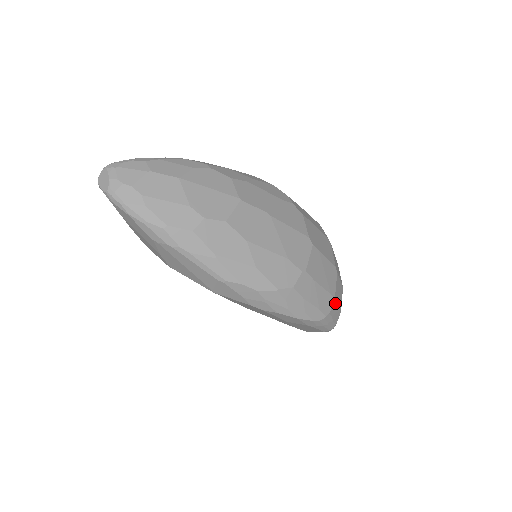
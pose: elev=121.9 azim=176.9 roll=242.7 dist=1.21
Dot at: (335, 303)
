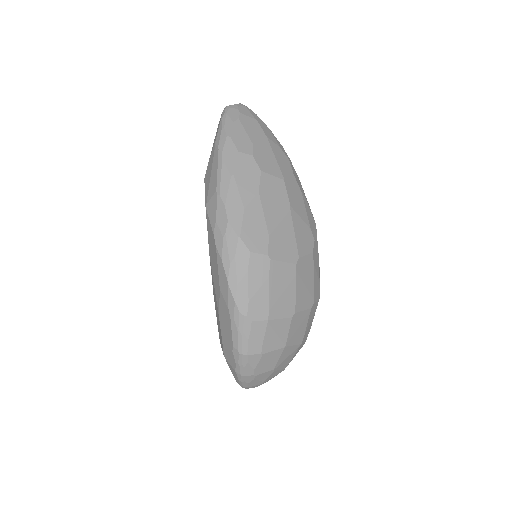
Dot at: (265, 327)
